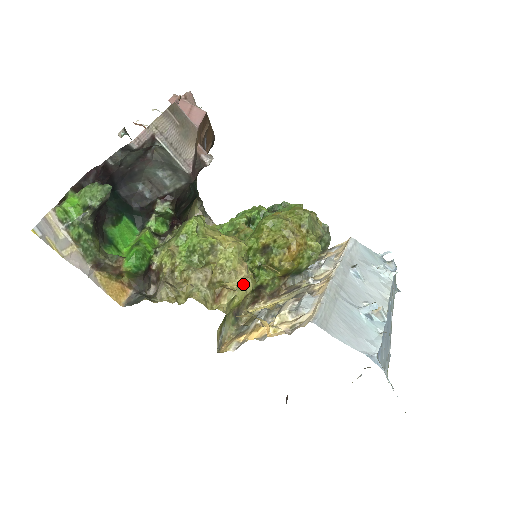
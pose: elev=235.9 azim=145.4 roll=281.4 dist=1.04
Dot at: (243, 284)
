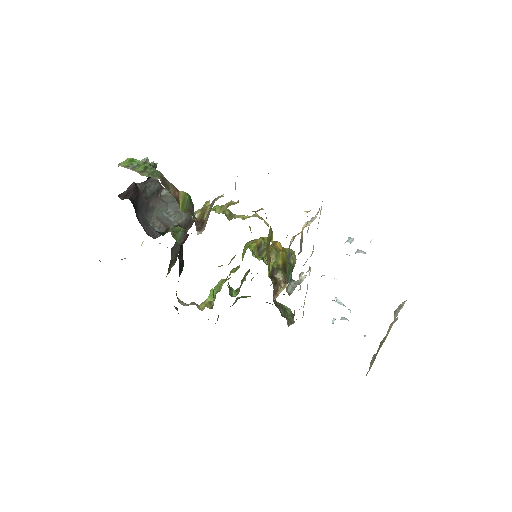
Dot at: occluded
